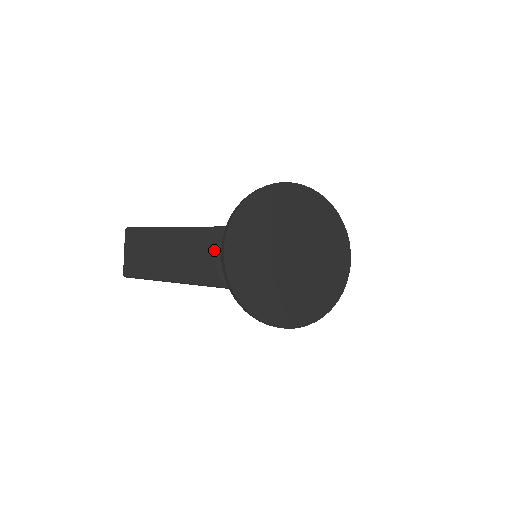
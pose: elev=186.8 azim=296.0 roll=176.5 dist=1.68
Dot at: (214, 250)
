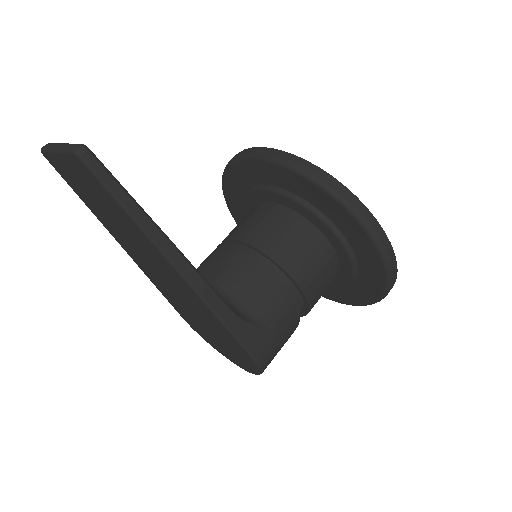
Dot at: occluded
